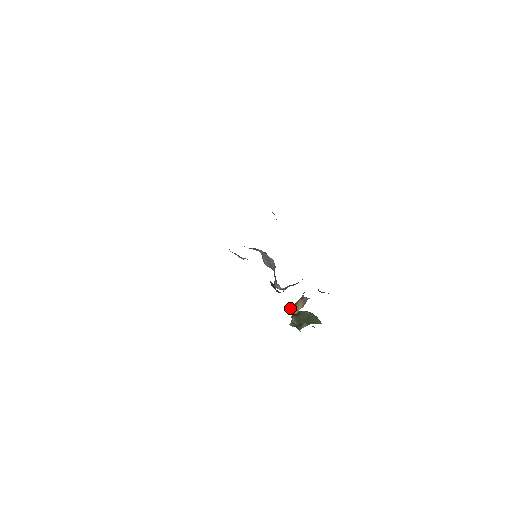
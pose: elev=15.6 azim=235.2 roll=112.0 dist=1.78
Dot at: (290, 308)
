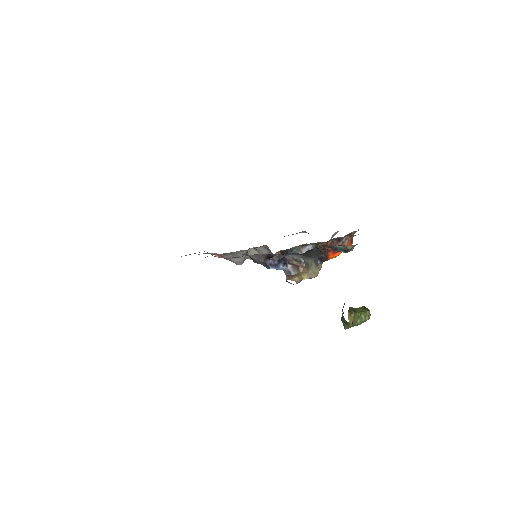
Dot at: (286, 277)
